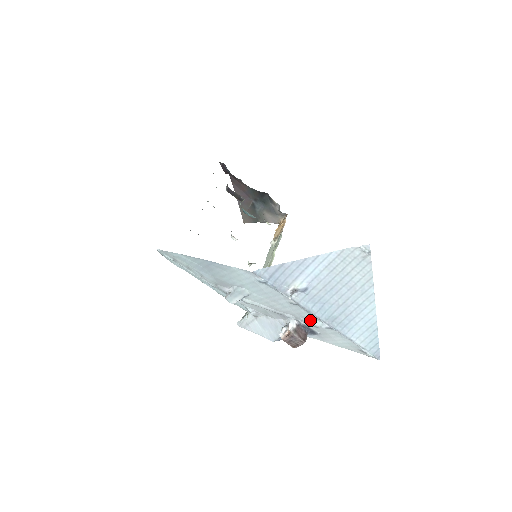
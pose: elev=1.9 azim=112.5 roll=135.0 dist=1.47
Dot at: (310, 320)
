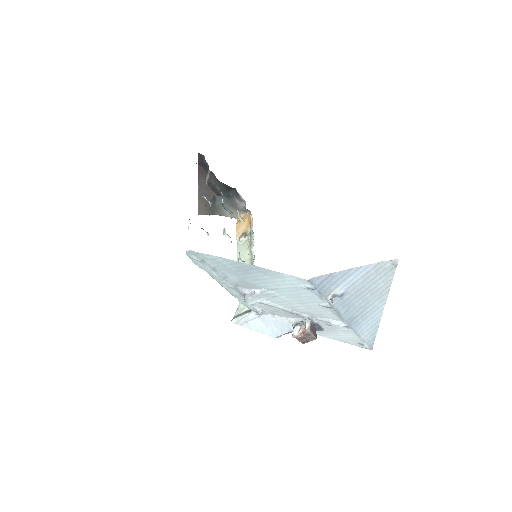
Dot at: (329, 320)
